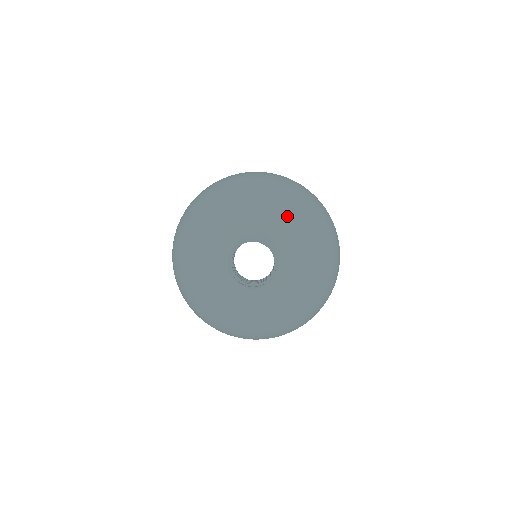
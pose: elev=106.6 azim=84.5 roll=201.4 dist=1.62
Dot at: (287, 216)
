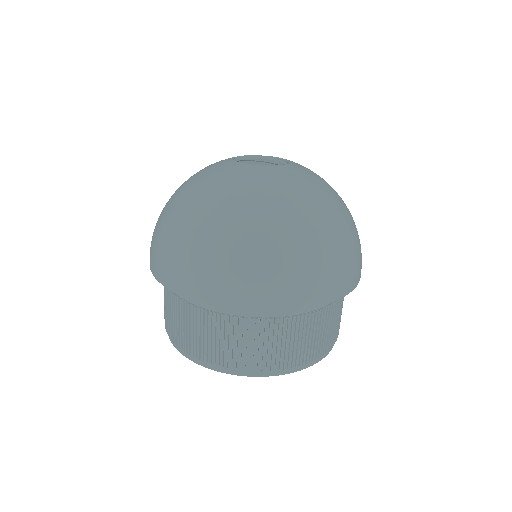
Dot at: occluded
